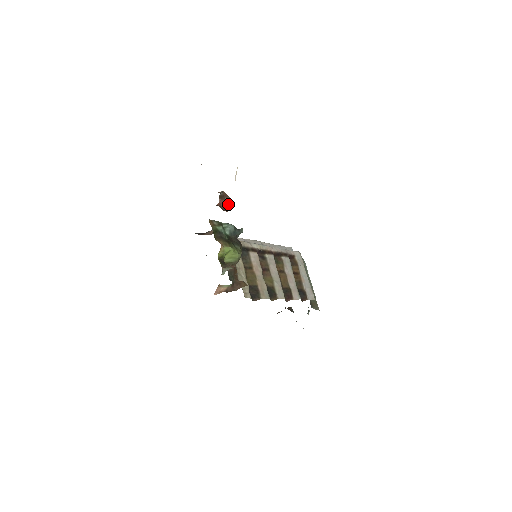
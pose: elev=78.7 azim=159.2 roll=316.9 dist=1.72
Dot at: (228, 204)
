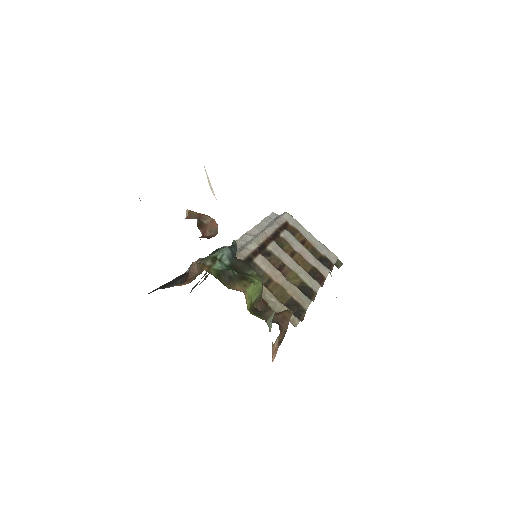
Dot at: (211, 227)
